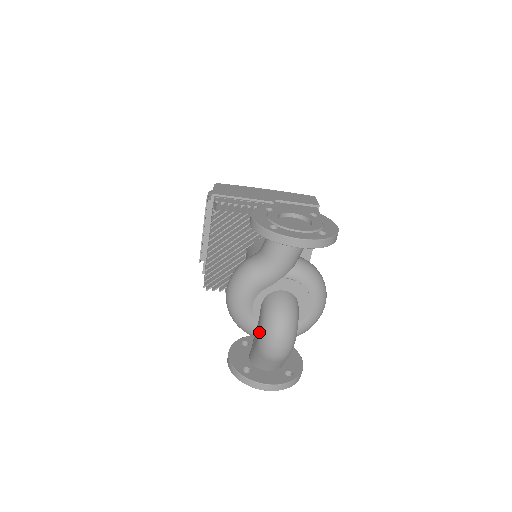
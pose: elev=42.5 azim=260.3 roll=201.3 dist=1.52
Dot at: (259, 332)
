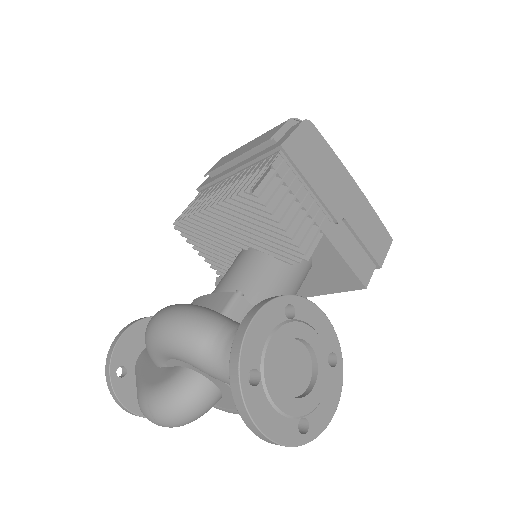
Dot at: (151, 387)
